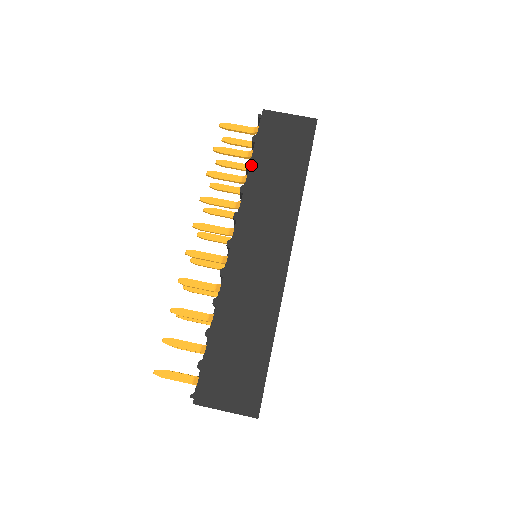
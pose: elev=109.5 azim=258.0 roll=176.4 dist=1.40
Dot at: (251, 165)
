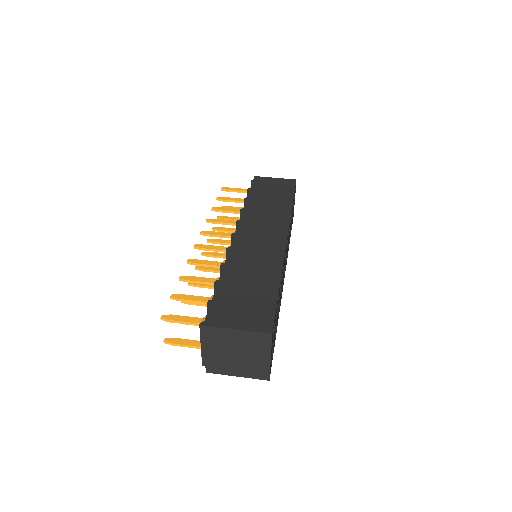
Dot at: (248, 198)
